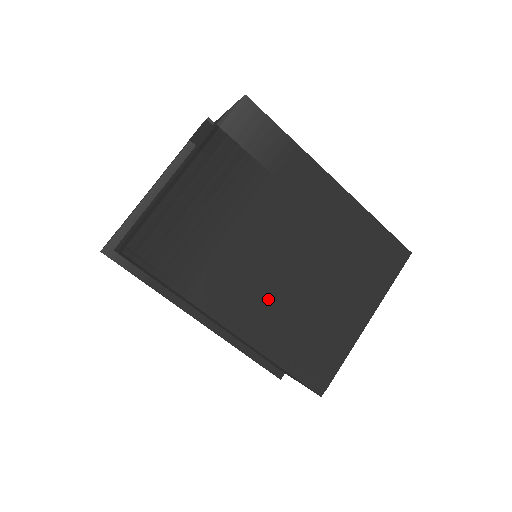
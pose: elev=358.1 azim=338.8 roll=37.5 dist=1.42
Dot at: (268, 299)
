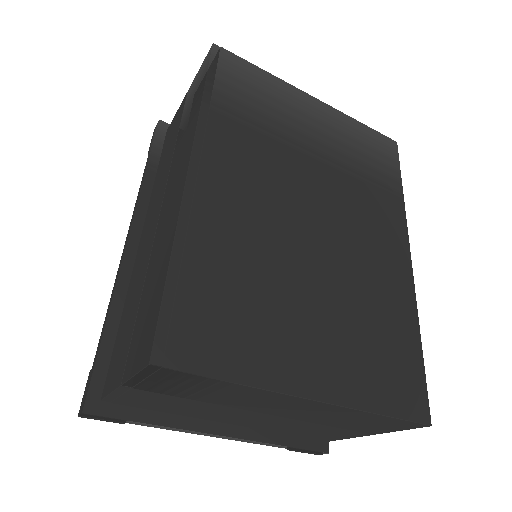
Dot at: (253, 209)
